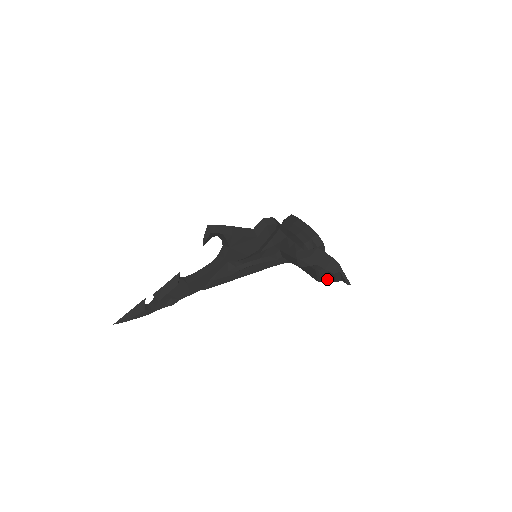
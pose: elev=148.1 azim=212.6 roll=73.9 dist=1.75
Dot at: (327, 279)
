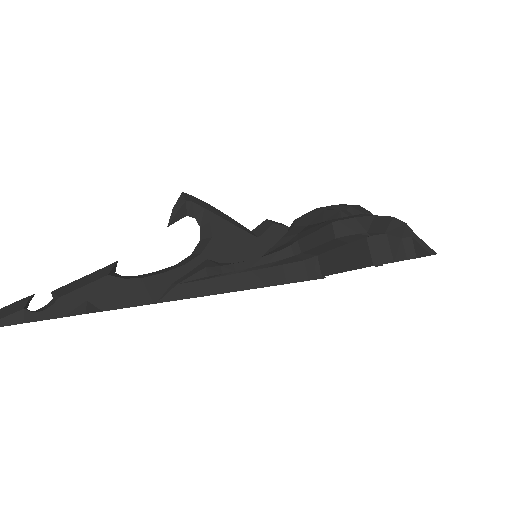
Dot at: (389, 260)
